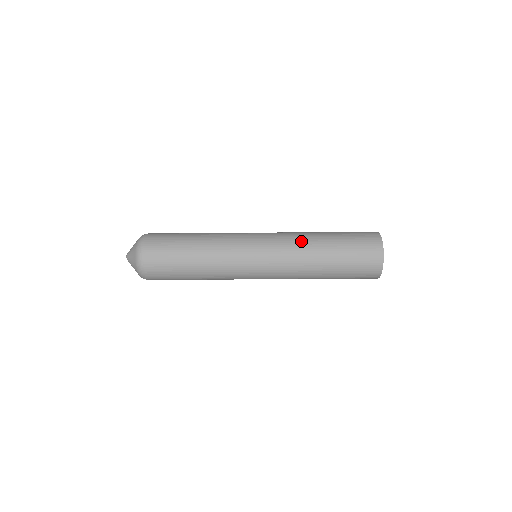
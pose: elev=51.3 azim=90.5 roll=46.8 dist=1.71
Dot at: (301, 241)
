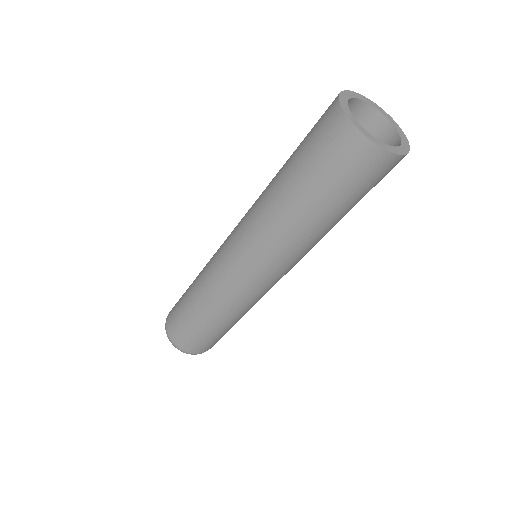
Dot at: (273, 231)
